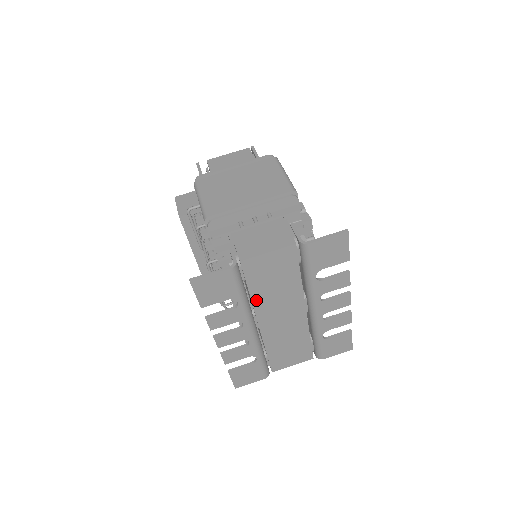
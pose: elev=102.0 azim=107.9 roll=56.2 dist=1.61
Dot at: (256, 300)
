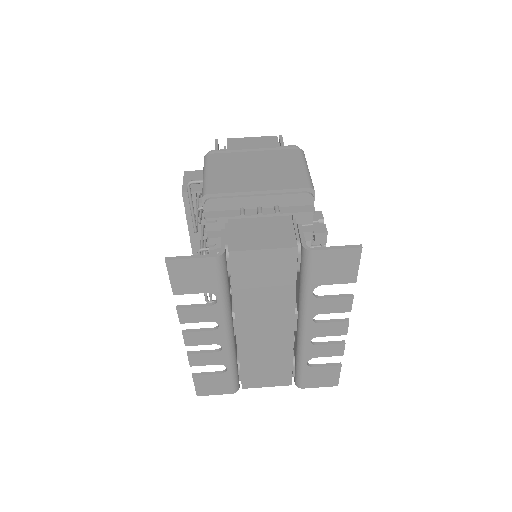
Dot at: (239, 302)
